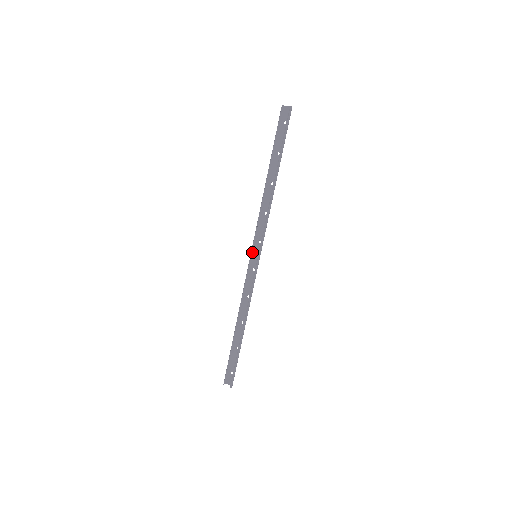
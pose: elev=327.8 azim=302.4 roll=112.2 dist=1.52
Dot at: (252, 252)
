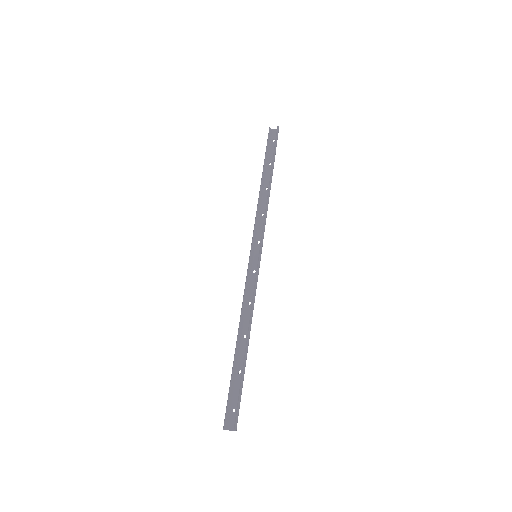
Dot at: (251, 253)
